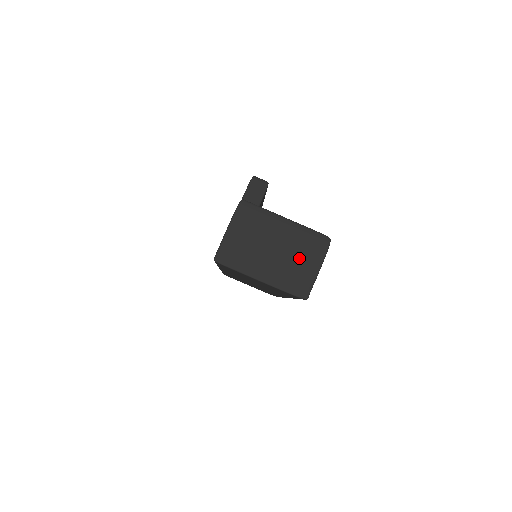
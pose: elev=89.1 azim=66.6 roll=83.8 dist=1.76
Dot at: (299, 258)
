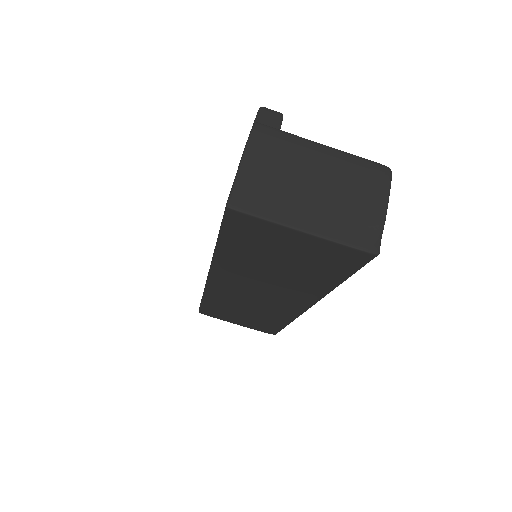
Dot at: (354, 195)
